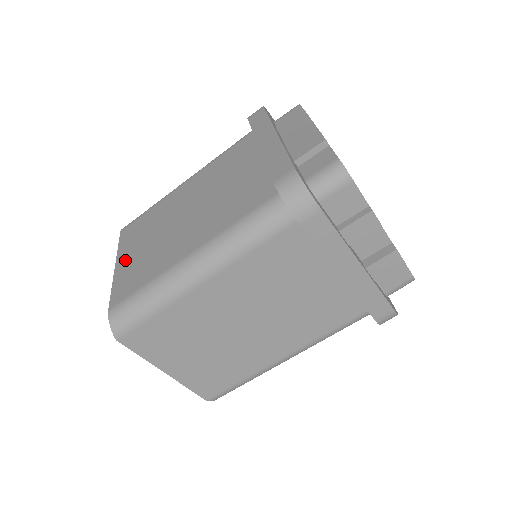
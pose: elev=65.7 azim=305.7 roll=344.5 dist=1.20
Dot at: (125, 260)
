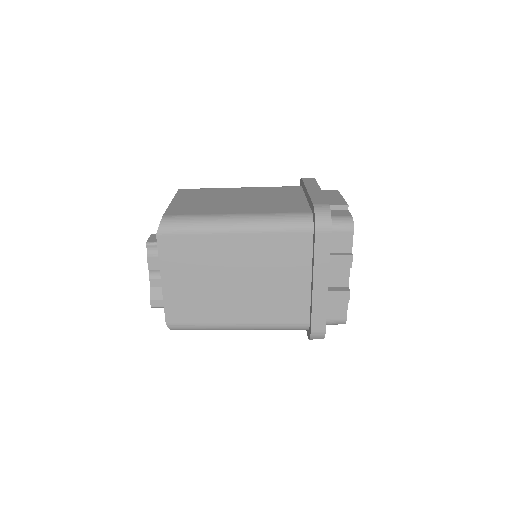
Dot at: (182, 201)
